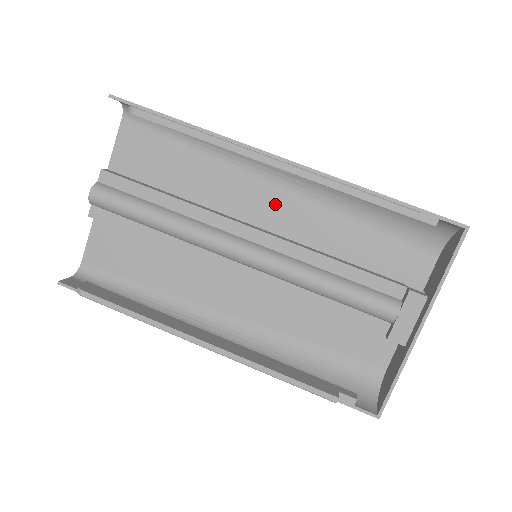
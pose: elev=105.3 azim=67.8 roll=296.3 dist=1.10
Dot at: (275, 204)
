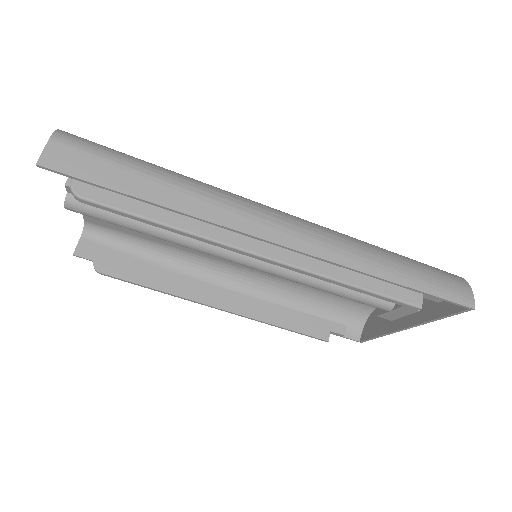
Dot at: occluded
